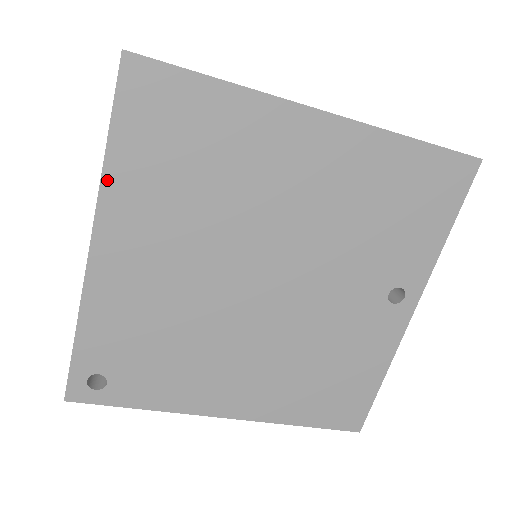
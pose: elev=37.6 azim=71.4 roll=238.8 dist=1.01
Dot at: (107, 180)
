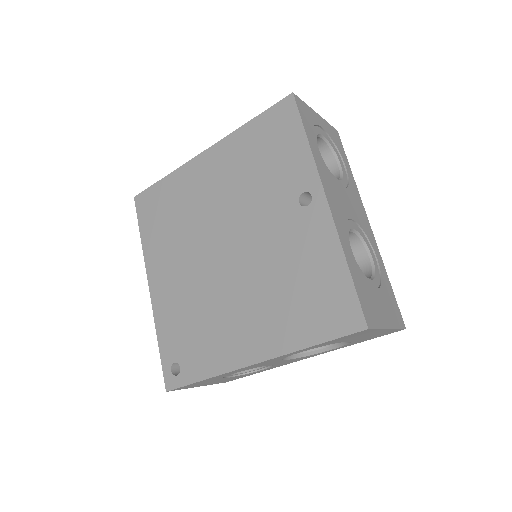
Dot at: (145, 250)
